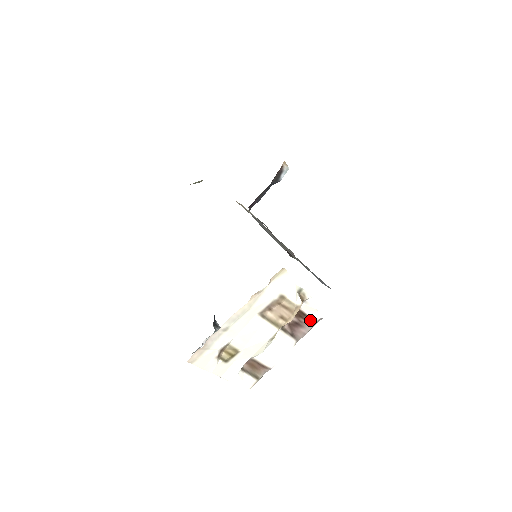
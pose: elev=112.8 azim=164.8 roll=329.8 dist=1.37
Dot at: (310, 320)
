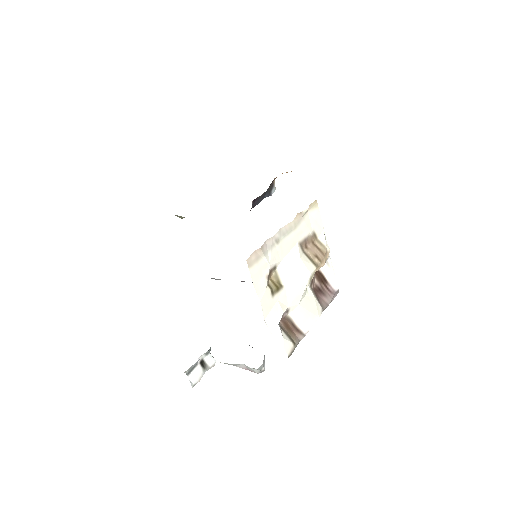
Dot at: (330, 289)
